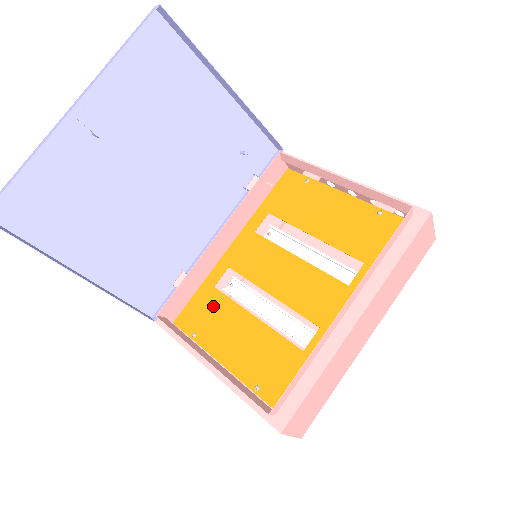
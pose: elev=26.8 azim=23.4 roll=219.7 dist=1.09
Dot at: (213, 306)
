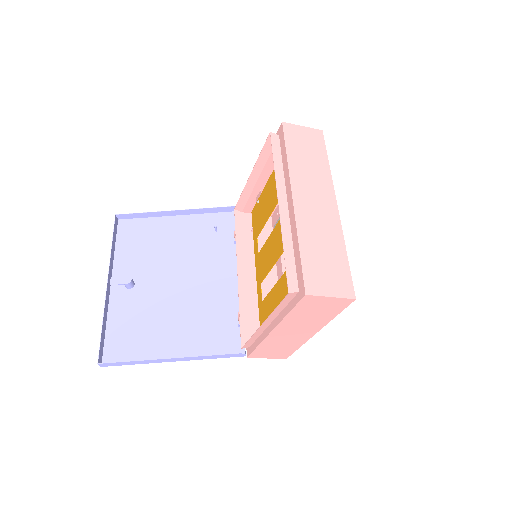
Dot at: (266, 309)
